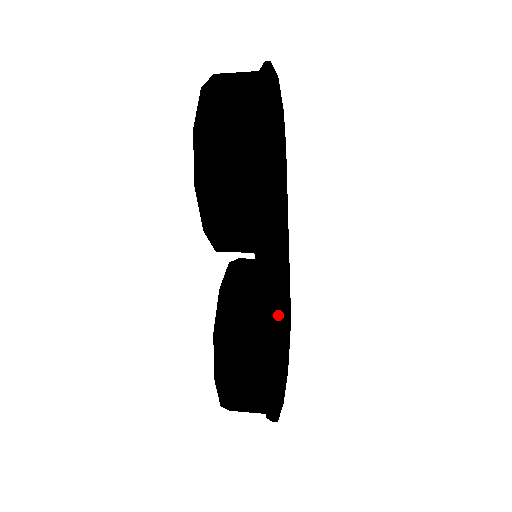
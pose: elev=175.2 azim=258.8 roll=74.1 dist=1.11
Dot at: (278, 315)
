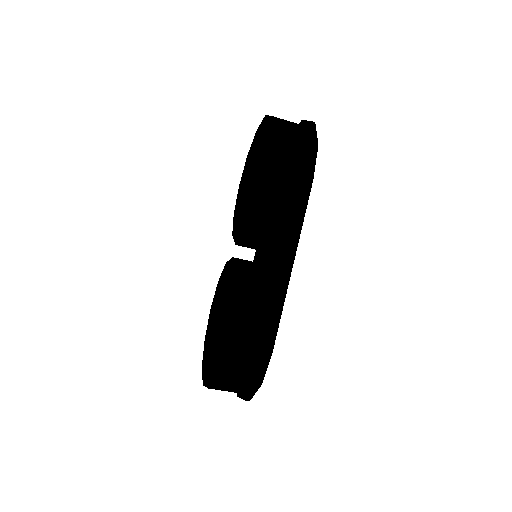
Dot at: occluded
